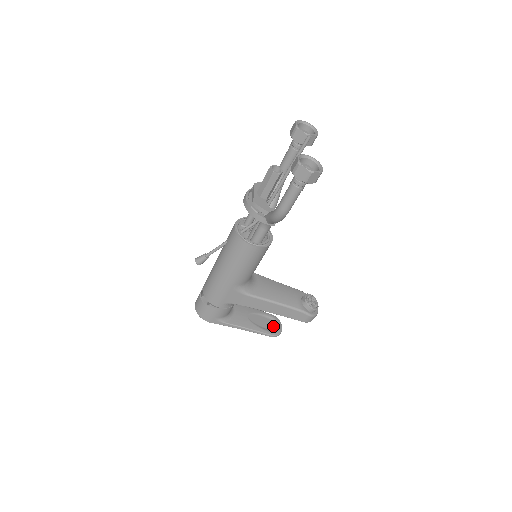
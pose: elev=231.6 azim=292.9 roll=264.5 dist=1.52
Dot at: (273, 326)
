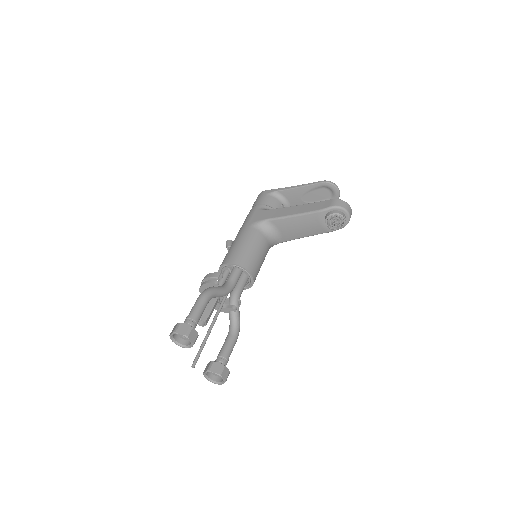
Dot at: (329, 193)
